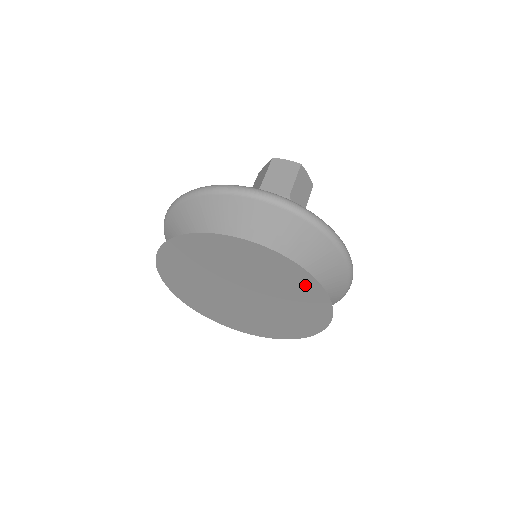
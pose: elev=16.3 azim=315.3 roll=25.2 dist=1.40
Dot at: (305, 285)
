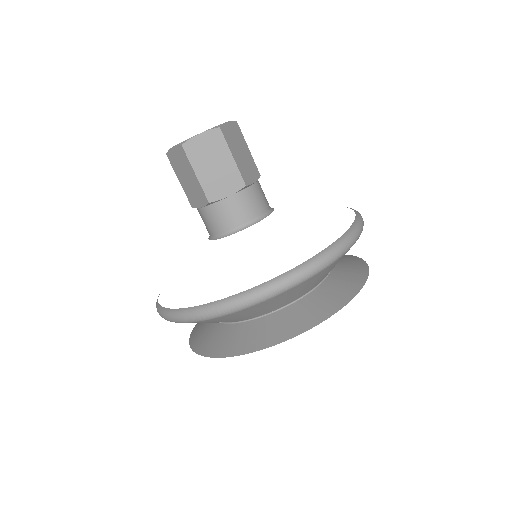
Dot at: occluded
